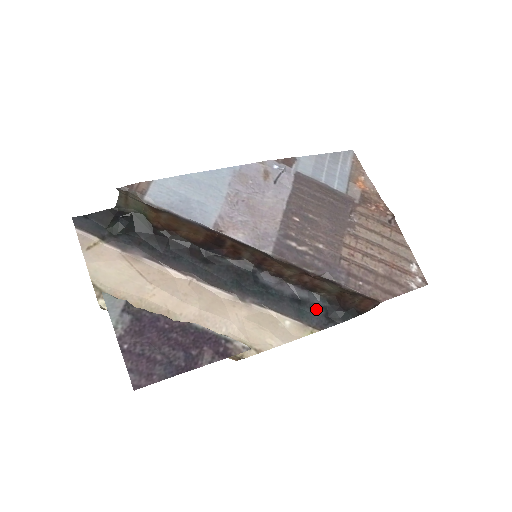
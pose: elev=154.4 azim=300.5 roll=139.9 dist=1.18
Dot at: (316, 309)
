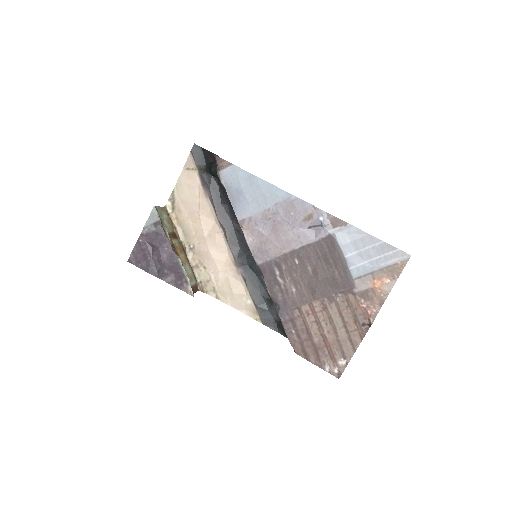
Dot at: (274, 313)
